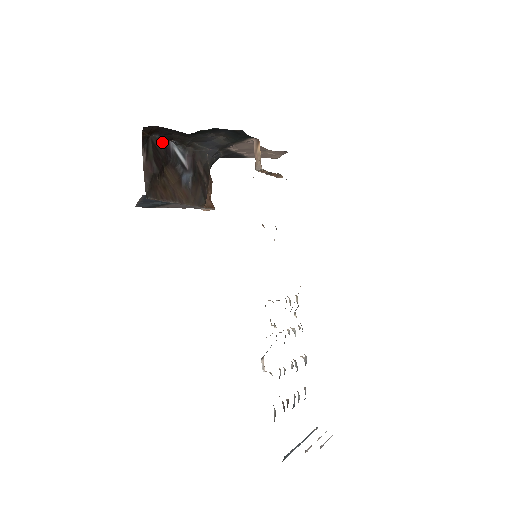
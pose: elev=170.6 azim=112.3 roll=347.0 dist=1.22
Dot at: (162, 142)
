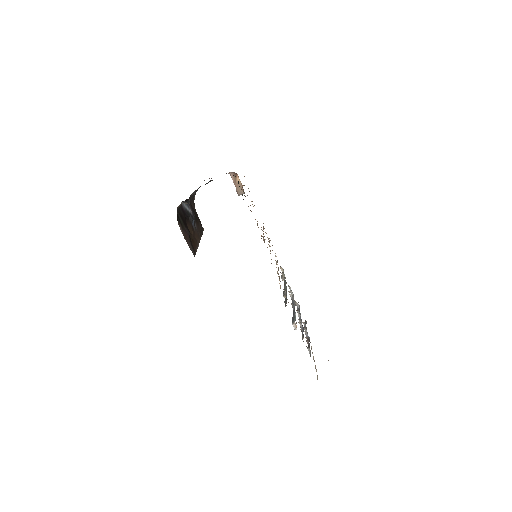
Dot at: (180, 207)
